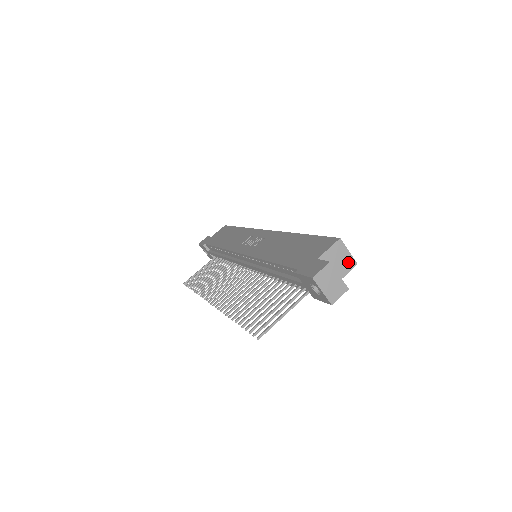
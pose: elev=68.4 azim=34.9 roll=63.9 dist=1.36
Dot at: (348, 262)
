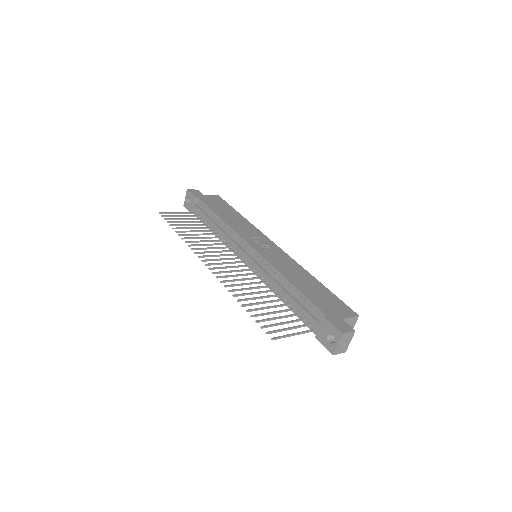
Dot at: occluded
